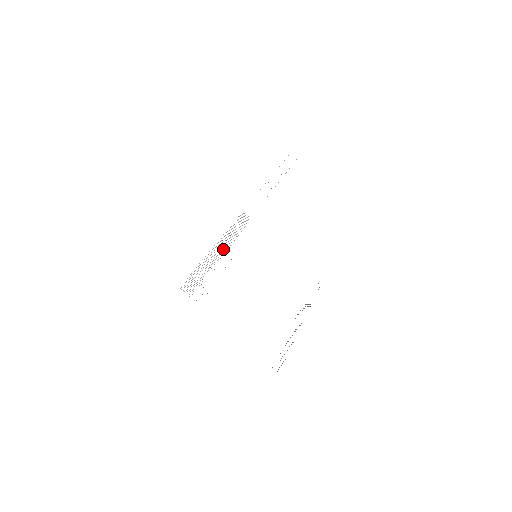
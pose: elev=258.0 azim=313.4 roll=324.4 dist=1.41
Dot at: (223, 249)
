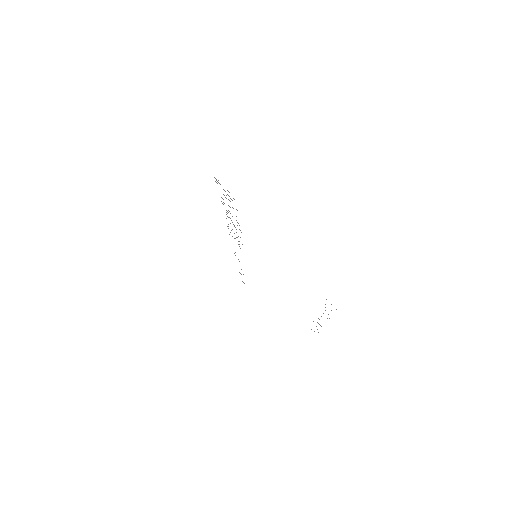
Dot at: (230, 218)
